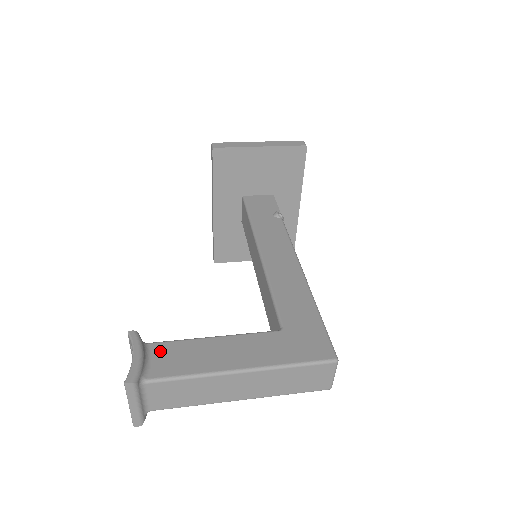
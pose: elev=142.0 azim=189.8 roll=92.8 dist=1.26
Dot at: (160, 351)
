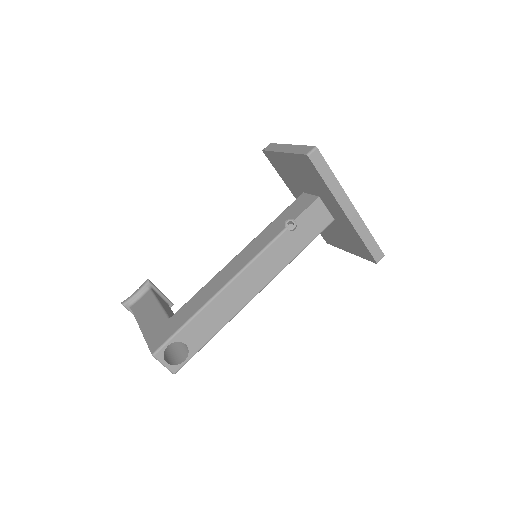
Dot at: (146, 296)
